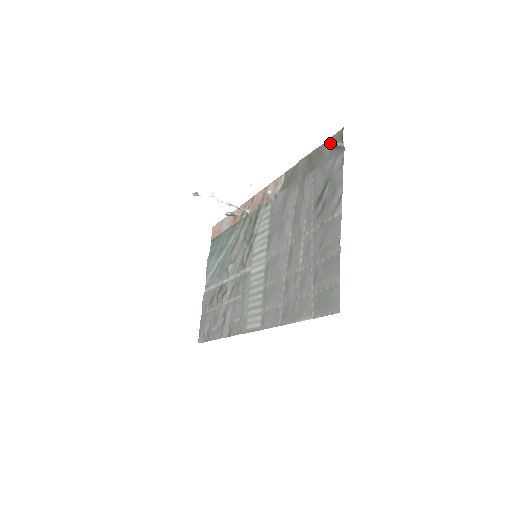
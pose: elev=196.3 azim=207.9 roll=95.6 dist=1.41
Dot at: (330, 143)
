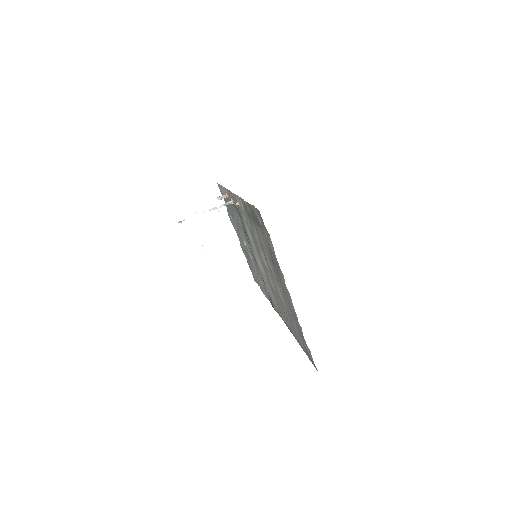
Dot at: (257, 214)
